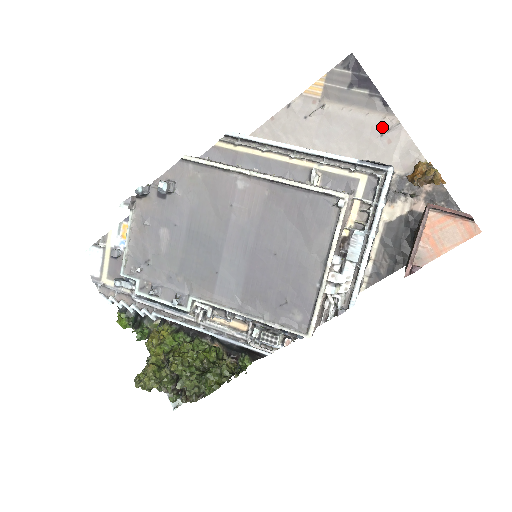
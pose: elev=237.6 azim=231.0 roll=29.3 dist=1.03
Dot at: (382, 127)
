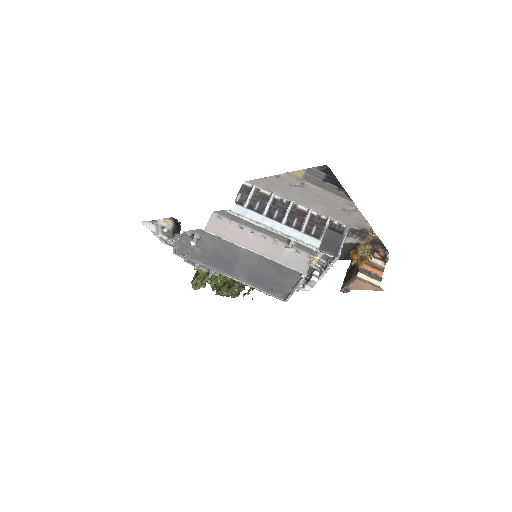
Dot at: (345, 206)
